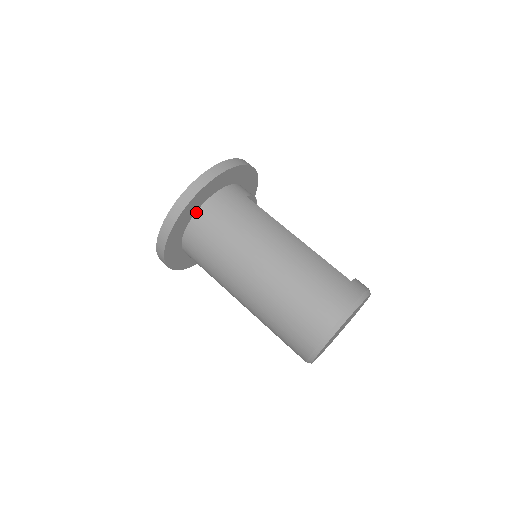
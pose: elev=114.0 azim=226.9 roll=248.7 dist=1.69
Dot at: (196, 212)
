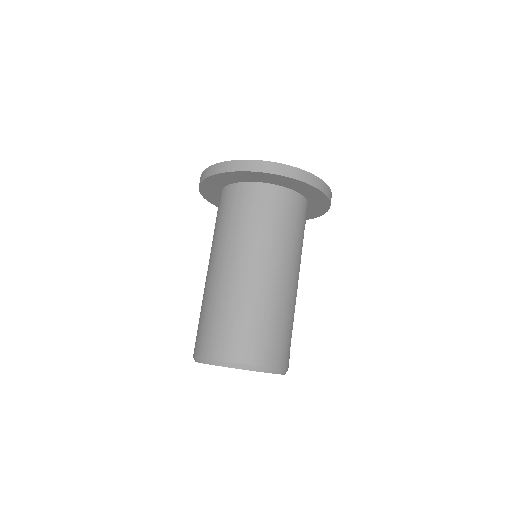
Dot at: (276, 185)
